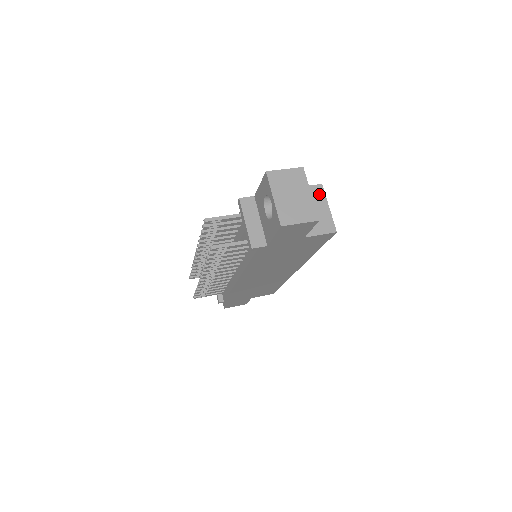
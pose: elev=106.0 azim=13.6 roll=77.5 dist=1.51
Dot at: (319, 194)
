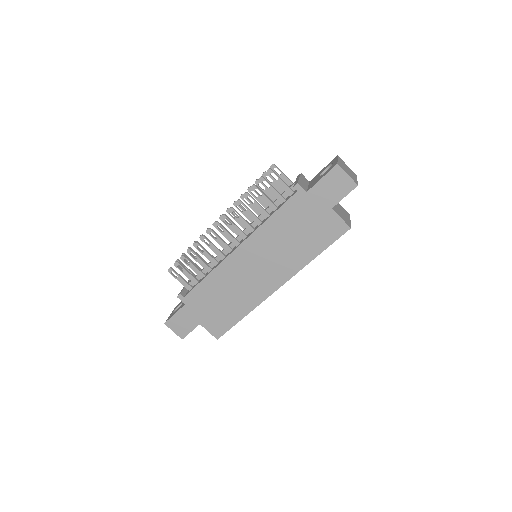
Dot at: (347, 214)
